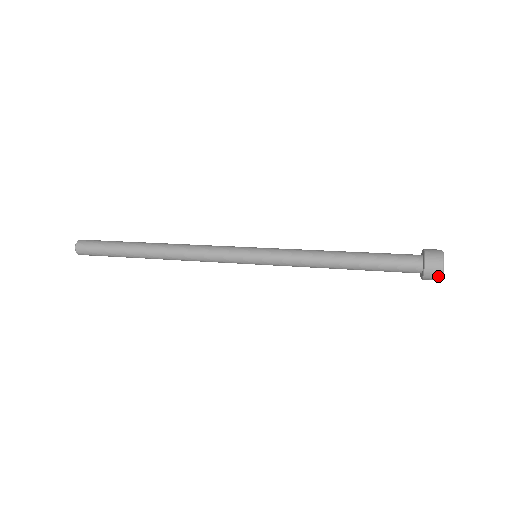
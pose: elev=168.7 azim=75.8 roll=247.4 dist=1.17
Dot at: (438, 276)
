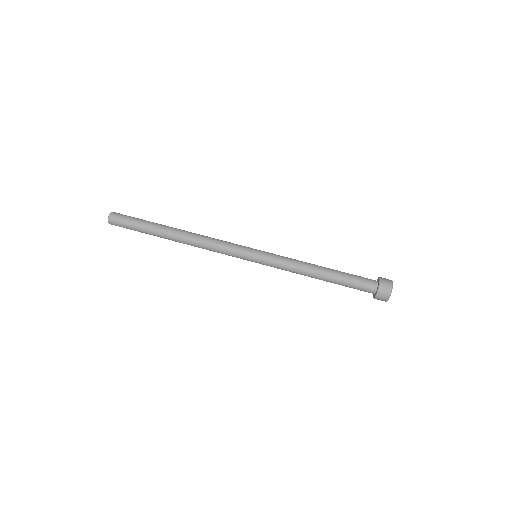
Dot at: occluded
